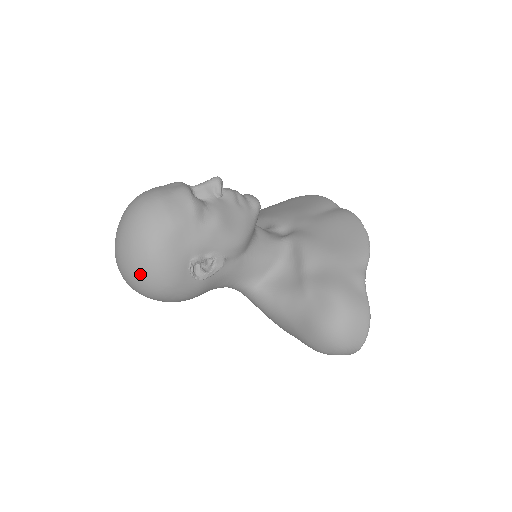
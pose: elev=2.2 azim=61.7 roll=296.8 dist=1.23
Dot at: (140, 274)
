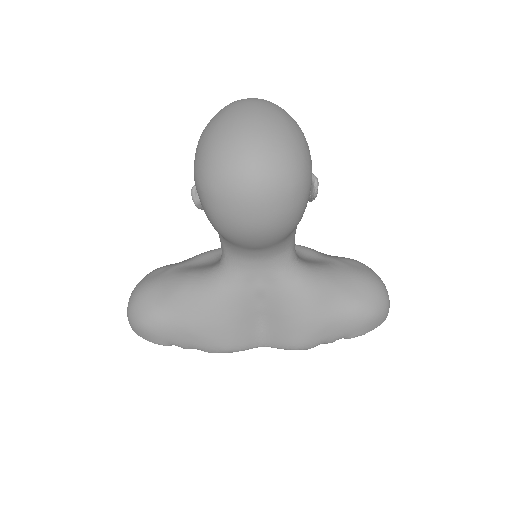
Dot at: (299, 146)
